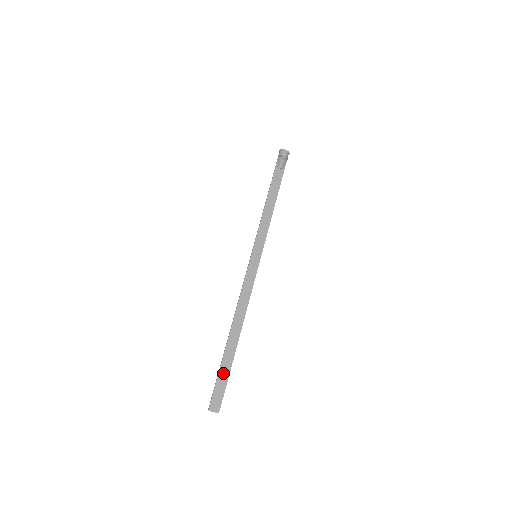
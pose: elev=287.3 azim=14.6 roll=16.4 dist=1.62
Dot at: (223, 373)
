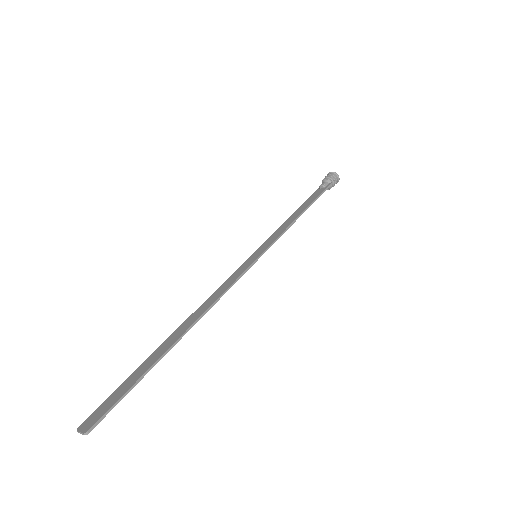
Dot at: (132, 379)
